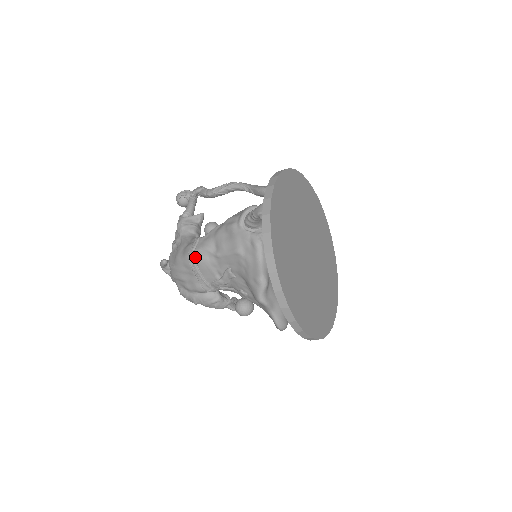
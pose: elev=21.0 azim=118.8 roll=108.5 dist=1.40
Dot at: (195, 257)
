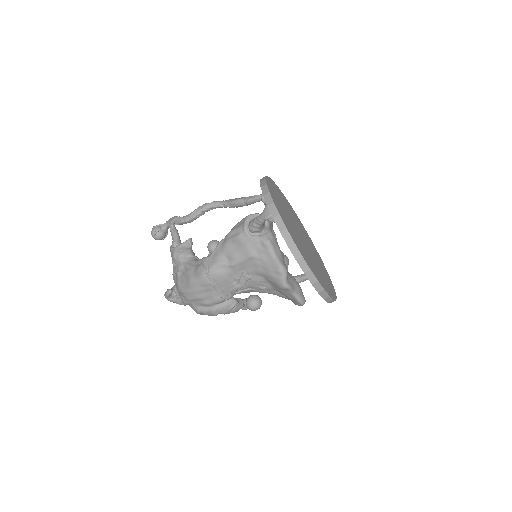
Dot at: (211, 274)
